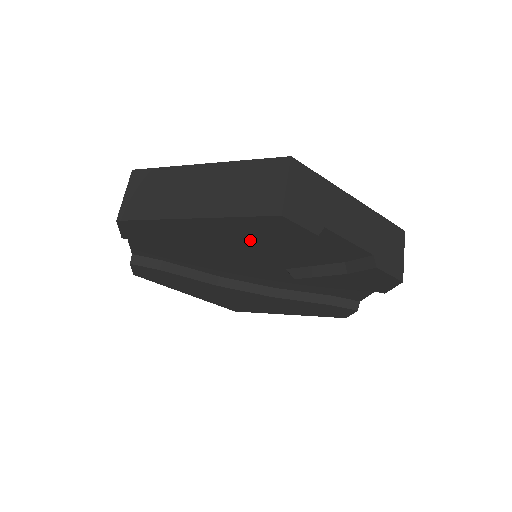
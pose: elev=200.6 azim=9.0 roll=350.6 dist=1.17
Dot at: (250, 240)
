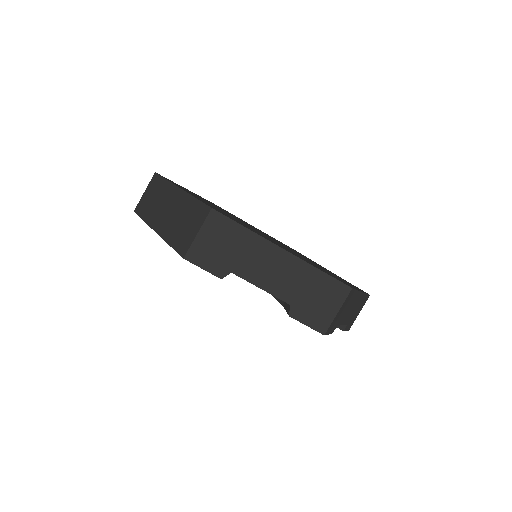
Dot at: occluded
